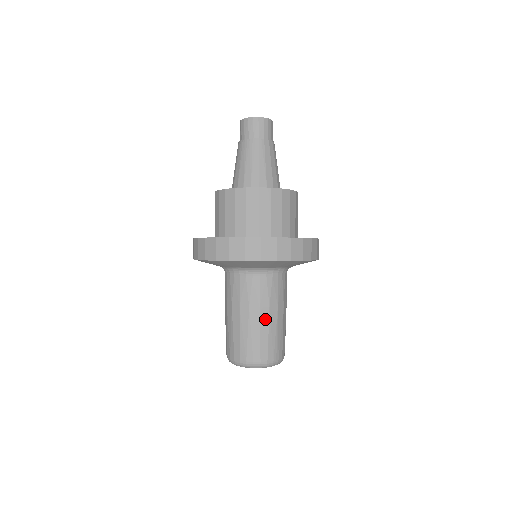
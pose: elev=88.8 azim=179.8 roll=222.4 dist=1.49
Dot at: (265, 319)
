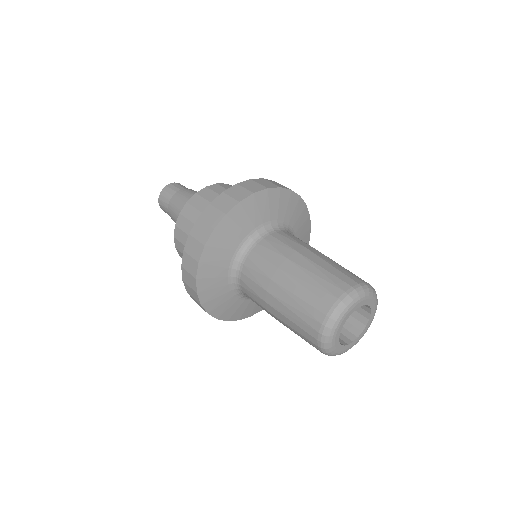
Dot at: (312, 256)
